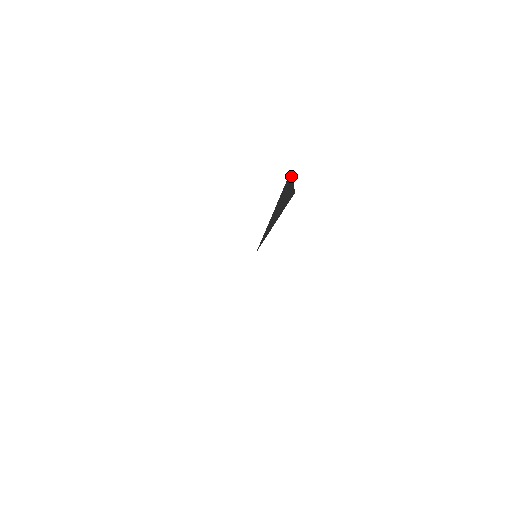
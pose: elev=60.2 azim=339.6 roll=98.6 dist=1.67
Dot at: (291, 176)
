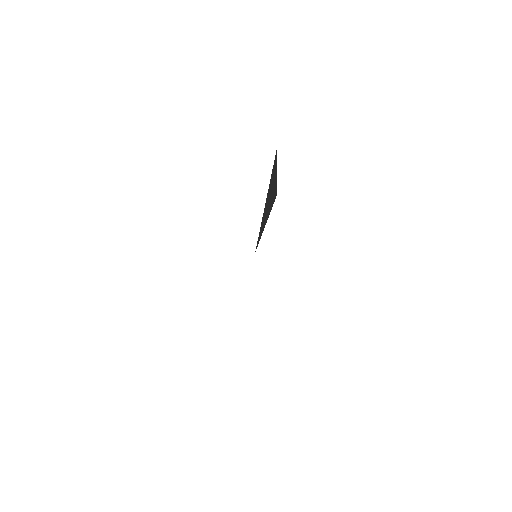
Dot at: (276, 162)
